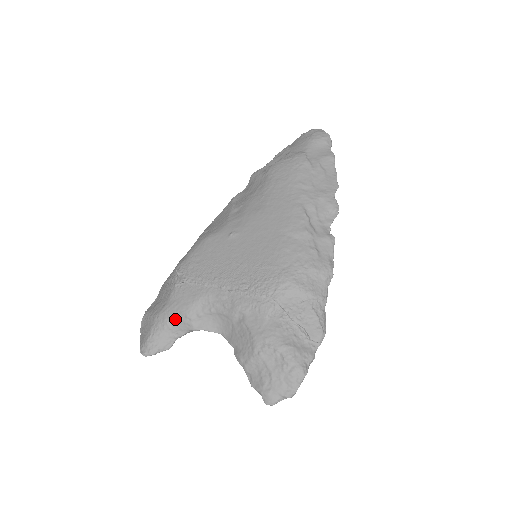
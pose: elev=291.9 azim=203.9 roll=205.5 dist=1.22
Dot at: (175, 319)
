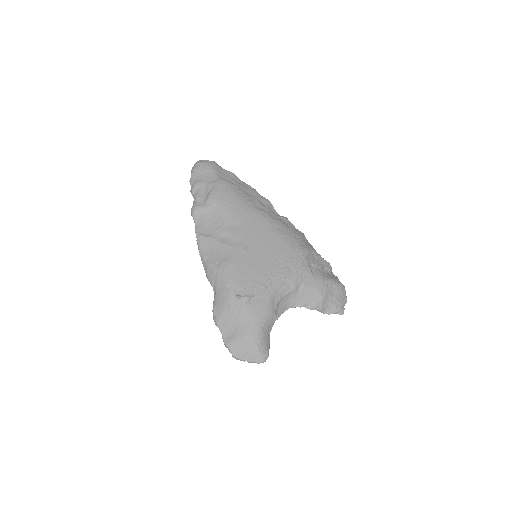
Dot at: (266, 322)
